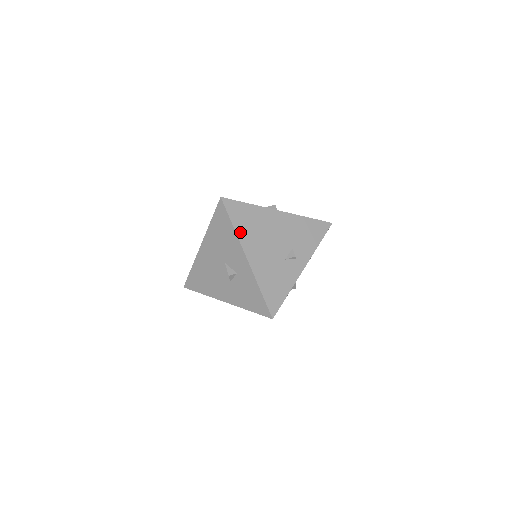
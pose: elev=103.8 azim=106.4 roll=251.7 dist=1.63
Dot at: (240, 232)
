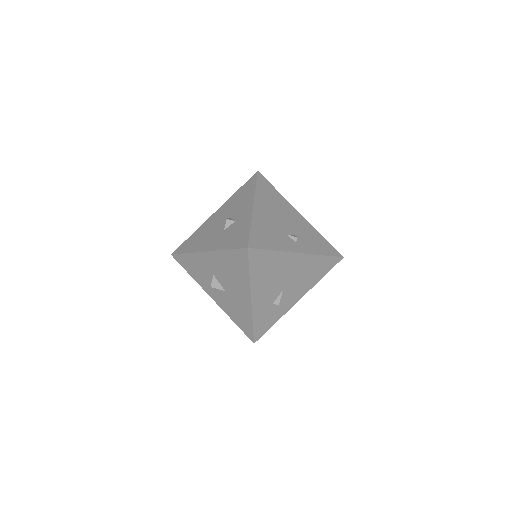
Dot at: (259, 193)
